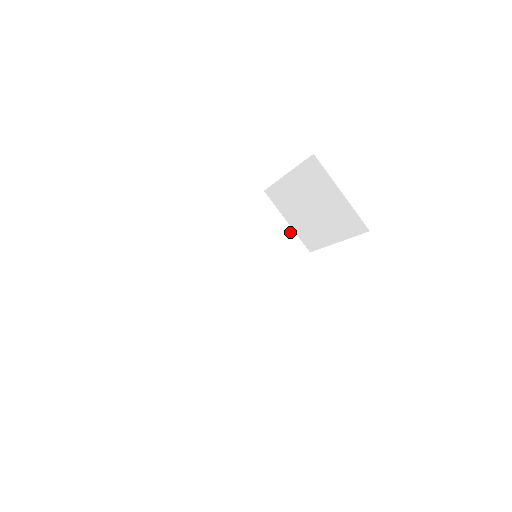
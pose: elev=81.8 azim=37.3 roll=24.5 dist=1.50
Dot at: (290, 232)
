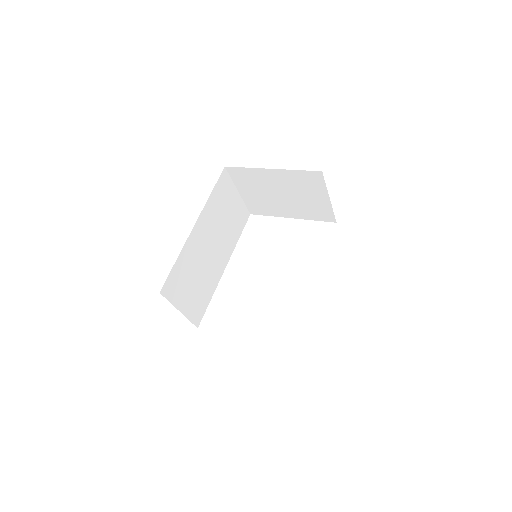
Dot at: (240, 201)
